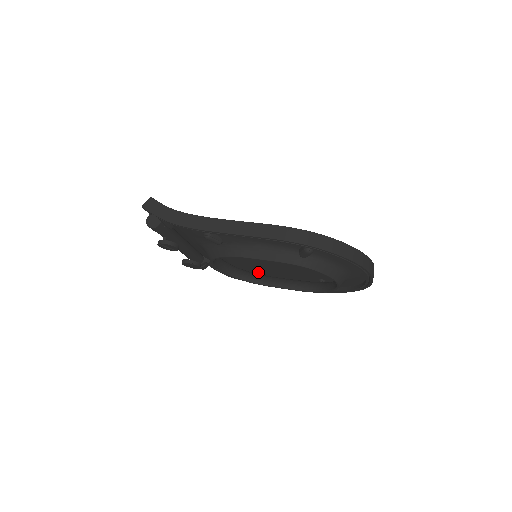
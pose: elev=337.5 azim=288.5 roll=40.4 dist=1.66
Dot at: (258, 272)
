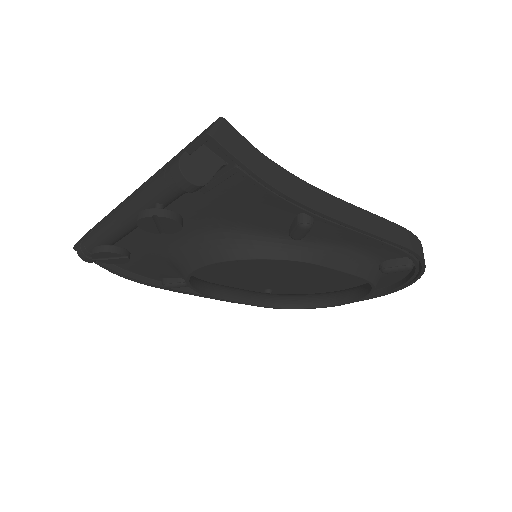
Dot at: occluded
